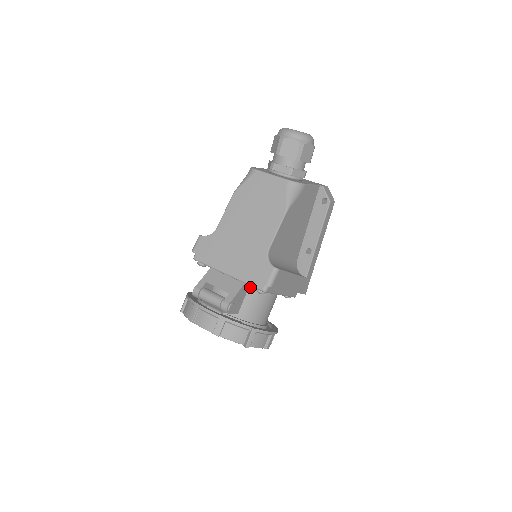
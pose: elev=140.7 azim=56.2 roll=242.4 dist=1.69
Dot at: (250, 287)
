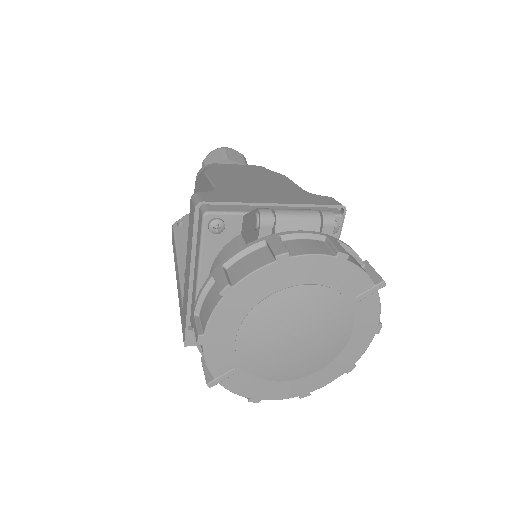
Dot at: occluded
